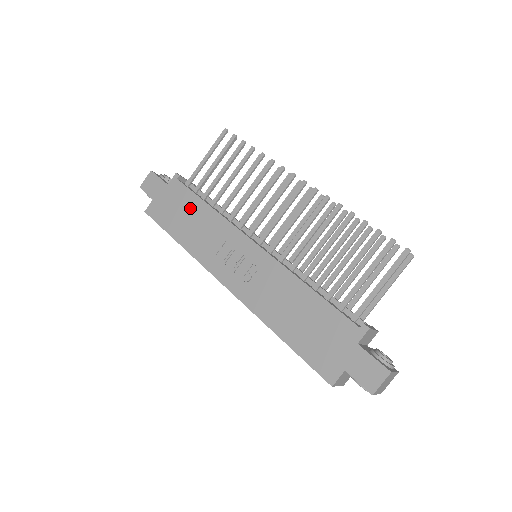
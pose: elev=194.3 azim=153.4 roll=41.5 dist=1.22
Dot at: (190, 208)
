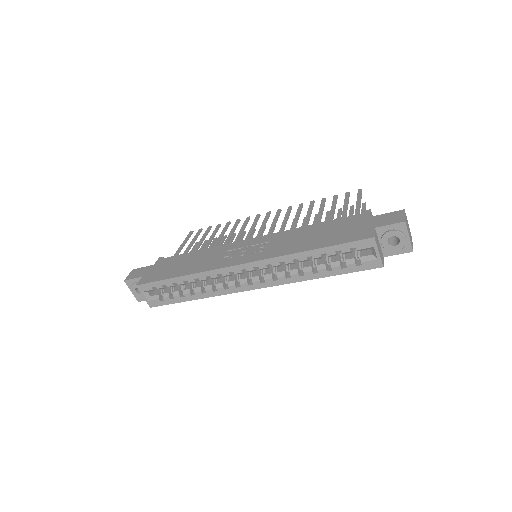
Dot at: (183, 260)
